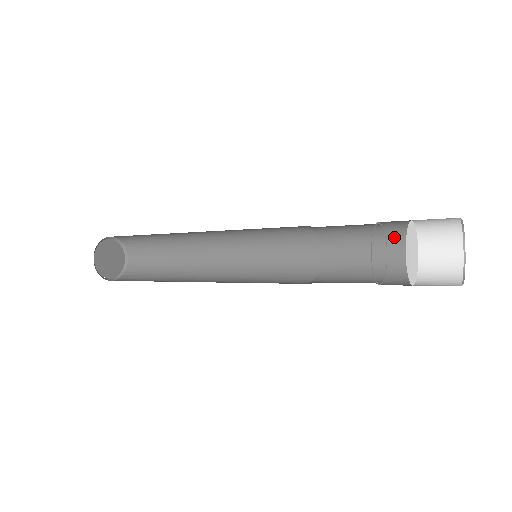
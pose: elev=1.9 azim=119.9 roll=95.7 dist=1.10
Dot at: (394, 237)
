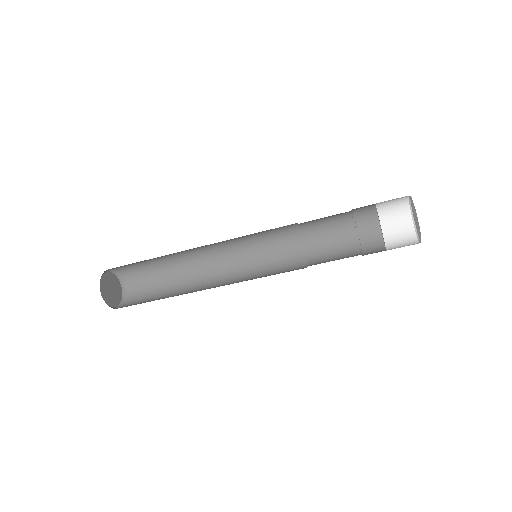
Dot at: (367, 243)
